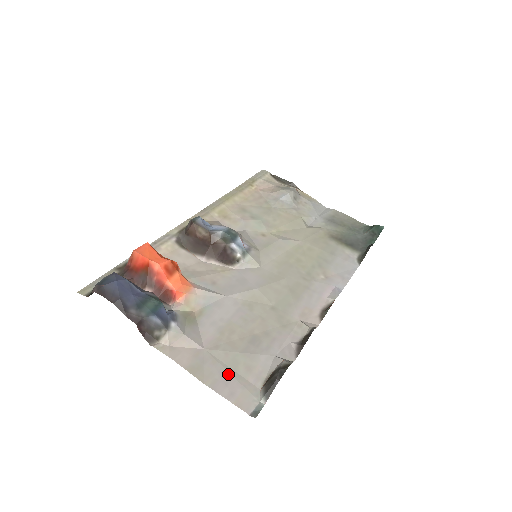
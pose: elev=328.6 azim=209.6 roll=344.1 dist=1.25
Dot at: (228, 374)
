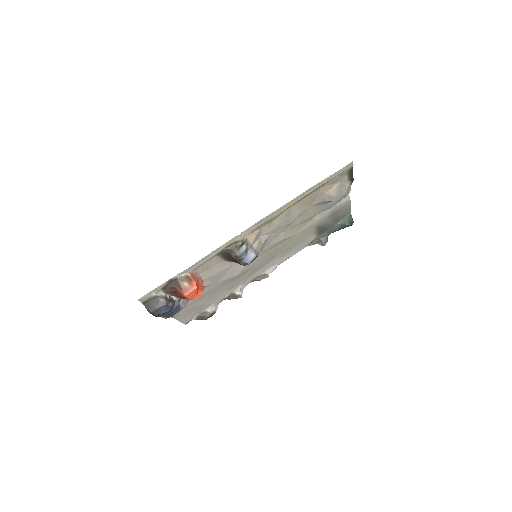
Dot at: (187, 314)
